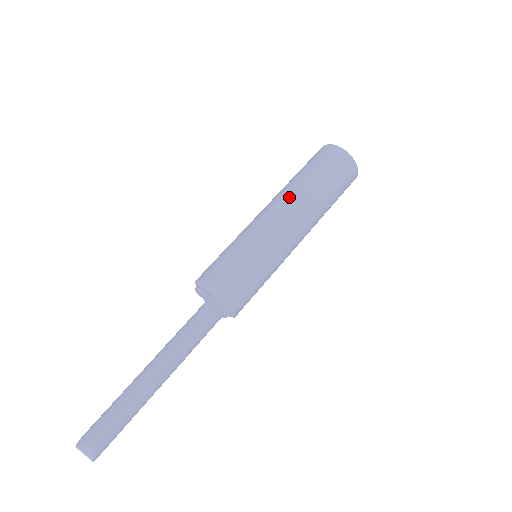
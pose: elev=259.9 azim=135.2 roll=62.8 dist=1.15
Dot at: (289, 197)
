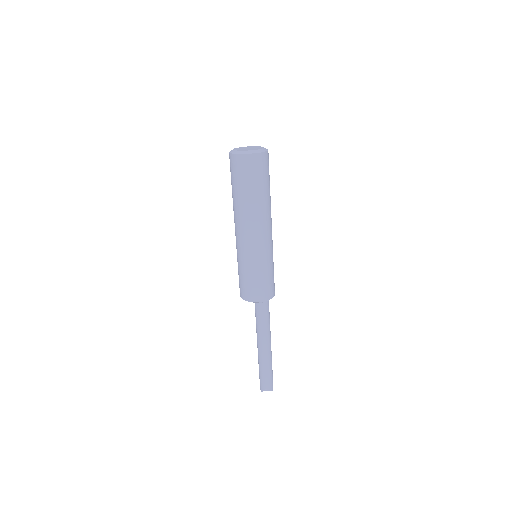
Dot at: (239, 218)
